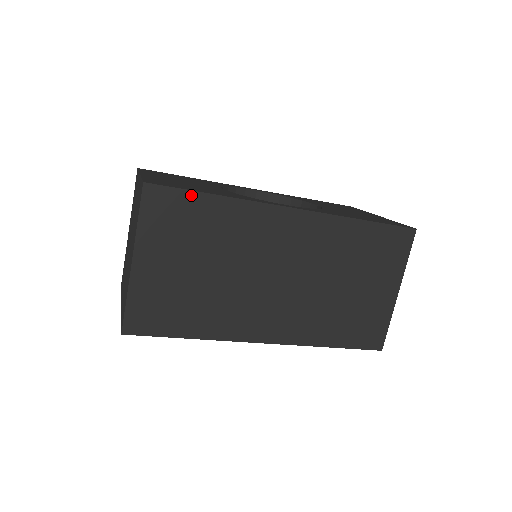
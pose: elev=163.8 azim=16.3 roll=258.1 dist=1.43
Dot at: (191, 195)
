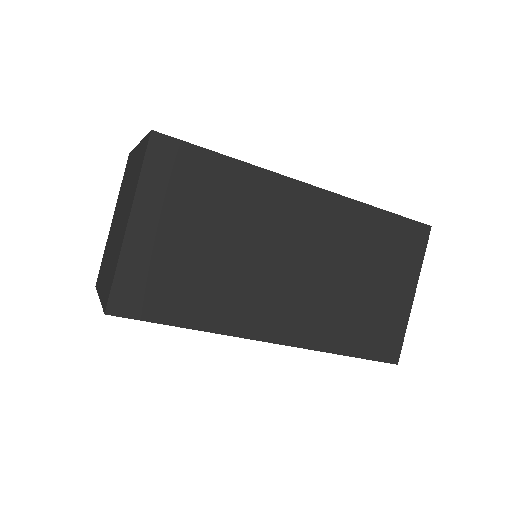
Dot at: (203, 153)
